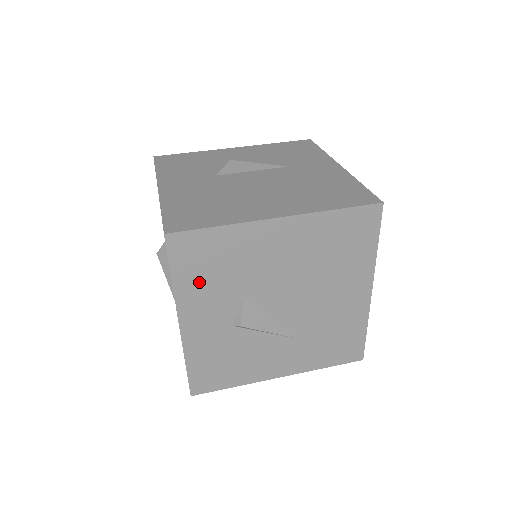
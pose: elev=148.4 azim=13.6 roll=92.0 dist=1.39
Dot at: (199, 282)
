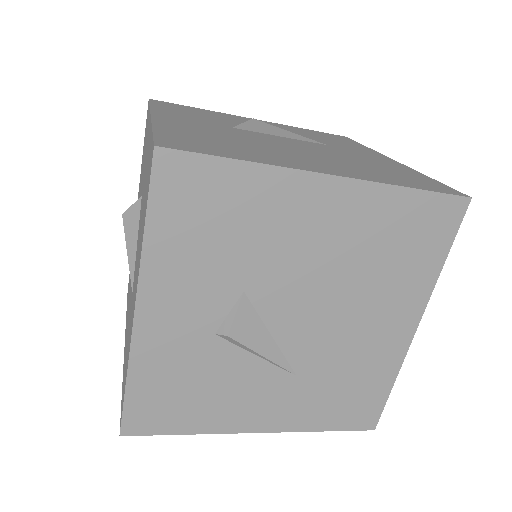
Dot at: (185, 247)
